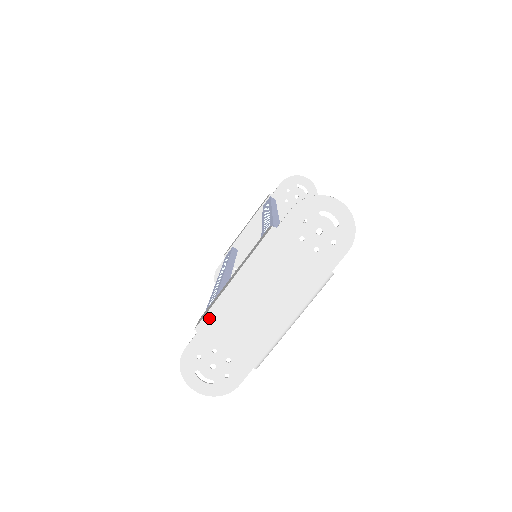
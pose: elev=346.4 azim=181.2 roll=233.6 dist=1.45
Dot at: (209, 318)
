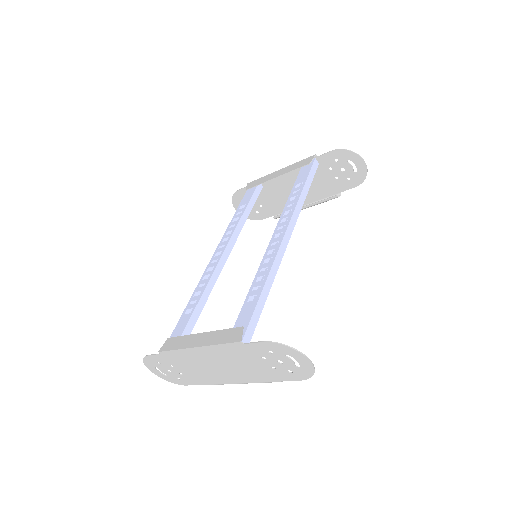
Dot at: (171, 353)
